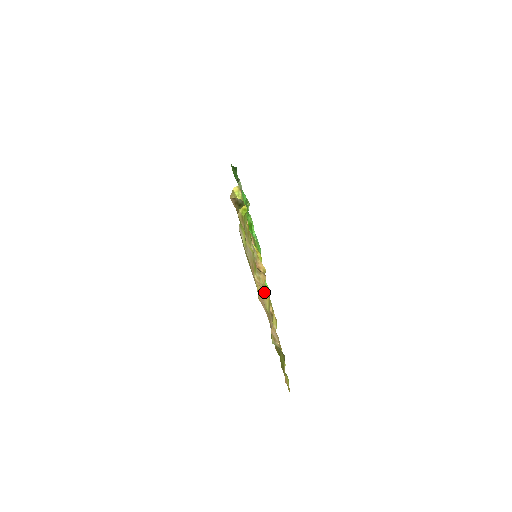
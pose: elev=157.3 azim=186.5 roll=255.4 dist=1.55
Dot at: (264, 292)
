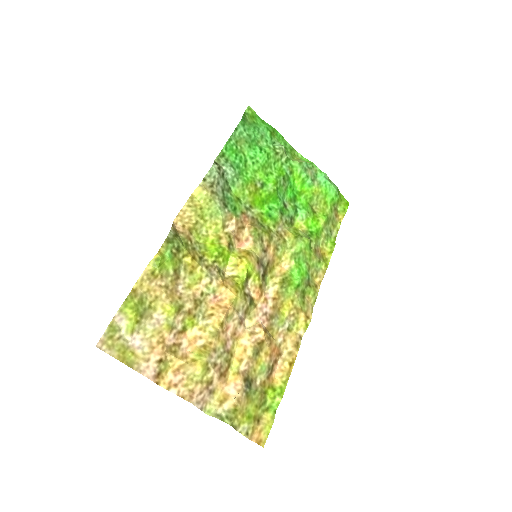
Dot at: (199, 352)
